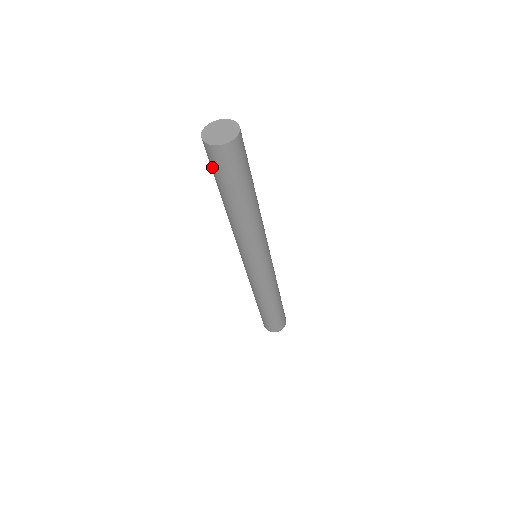
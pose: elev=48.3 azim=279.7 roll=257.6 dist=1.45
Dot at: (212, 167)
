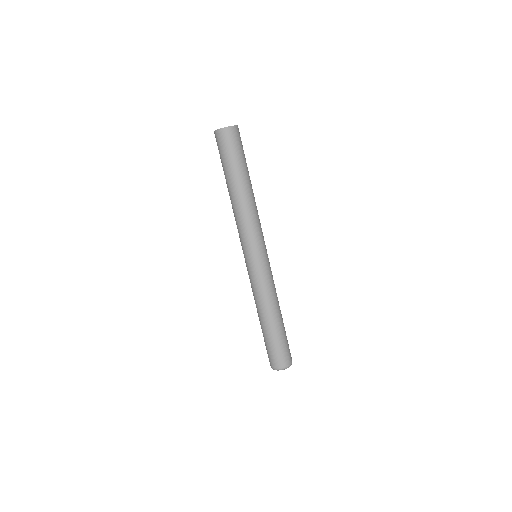
Dot at: (220, 152)
